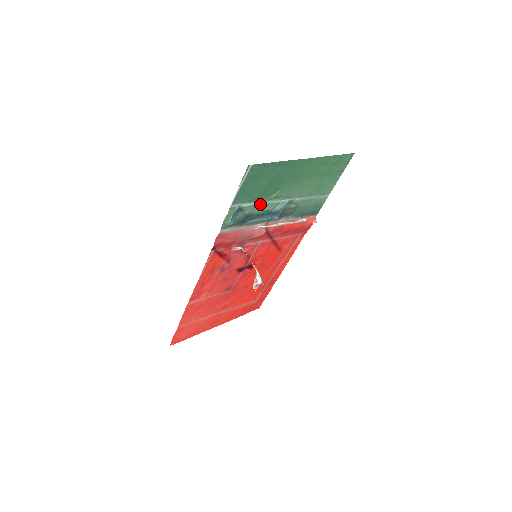
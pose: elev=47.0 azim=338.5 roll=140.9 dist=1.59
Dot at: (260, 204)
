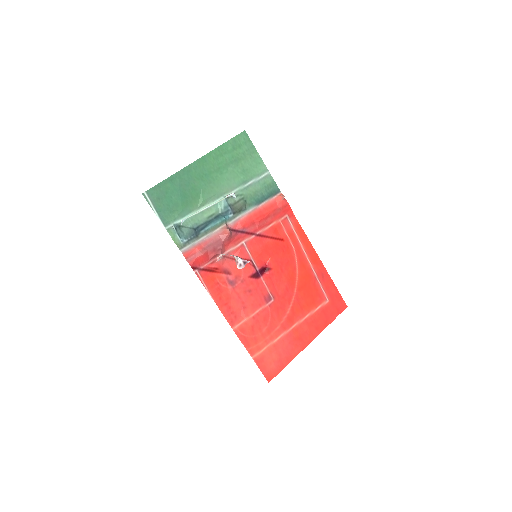
Dot at: (196, 214)
